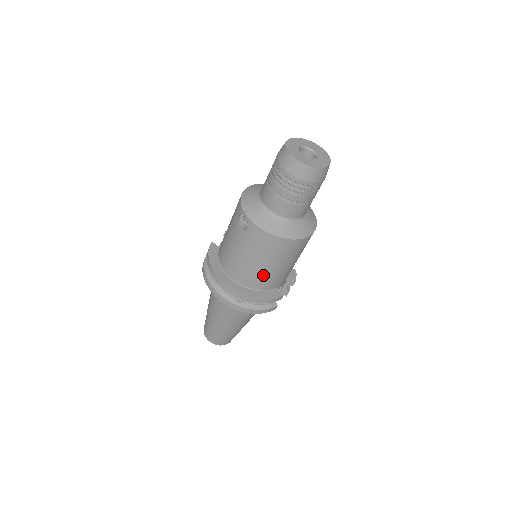
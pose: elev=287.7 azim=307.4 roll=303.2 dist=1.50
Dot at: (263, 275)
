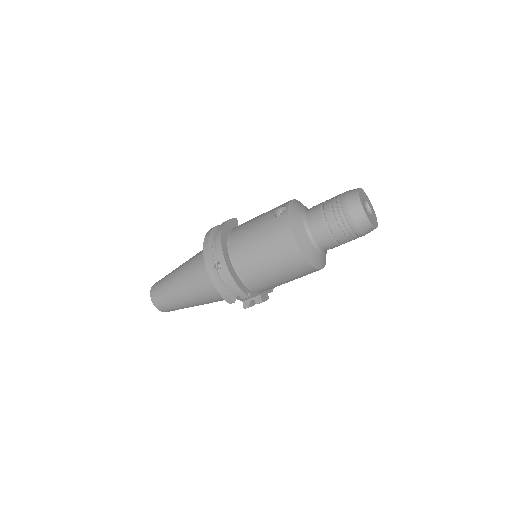
Dot at: (253, 262)
